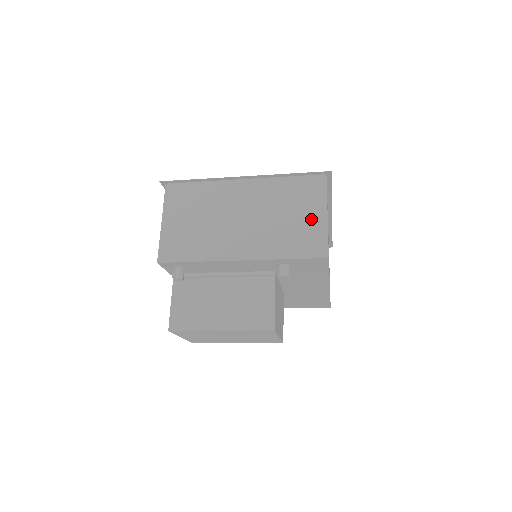
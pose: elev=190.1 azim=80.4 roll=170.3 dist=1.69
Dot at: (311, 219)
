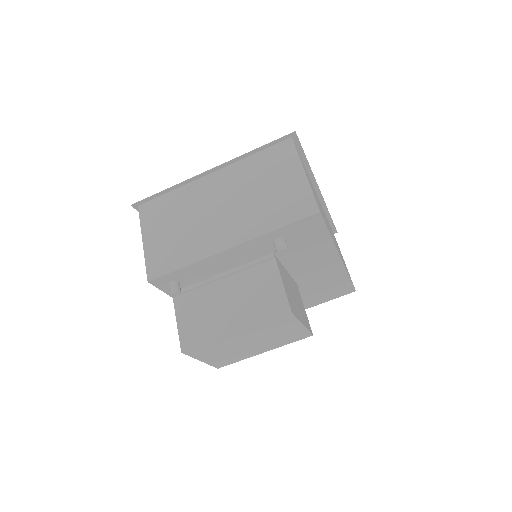
Dot at: (290, 183)
